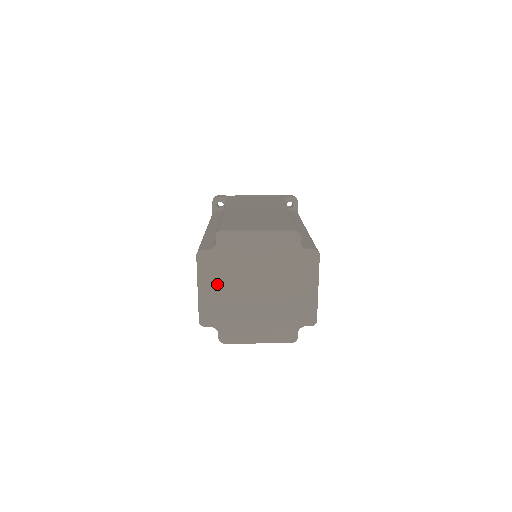
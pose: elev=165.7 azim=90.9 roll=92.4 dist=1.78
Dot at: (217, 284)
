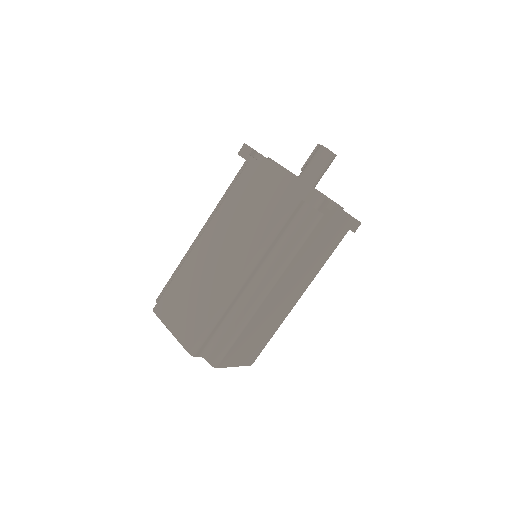
Dot at: occluded
